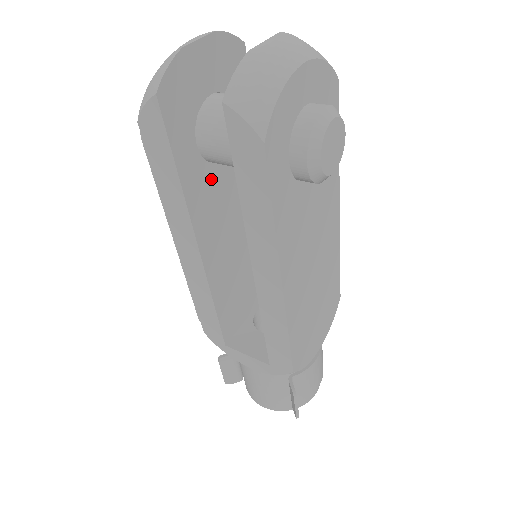
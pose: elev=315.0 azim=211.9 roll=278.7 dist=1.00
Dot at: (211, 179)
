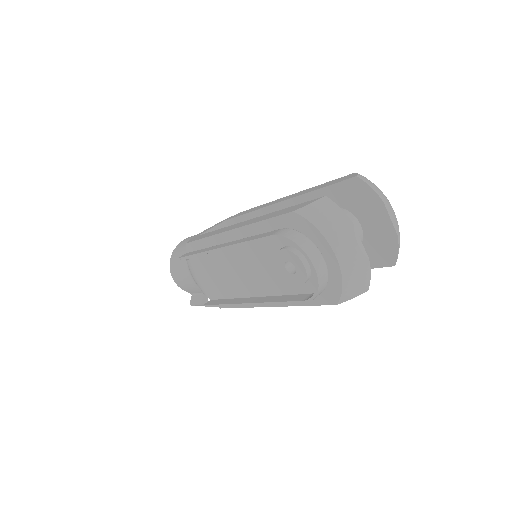
Dot at: occluded
